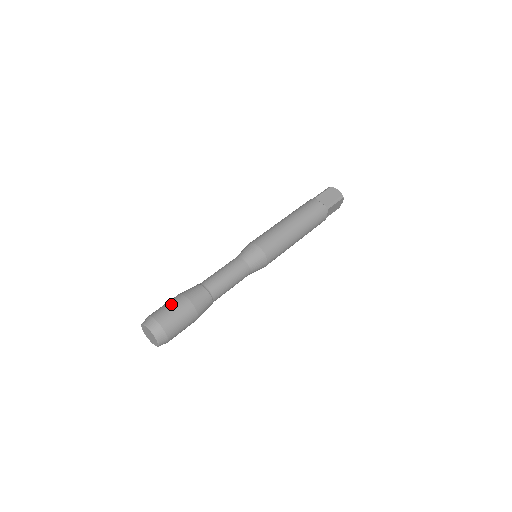
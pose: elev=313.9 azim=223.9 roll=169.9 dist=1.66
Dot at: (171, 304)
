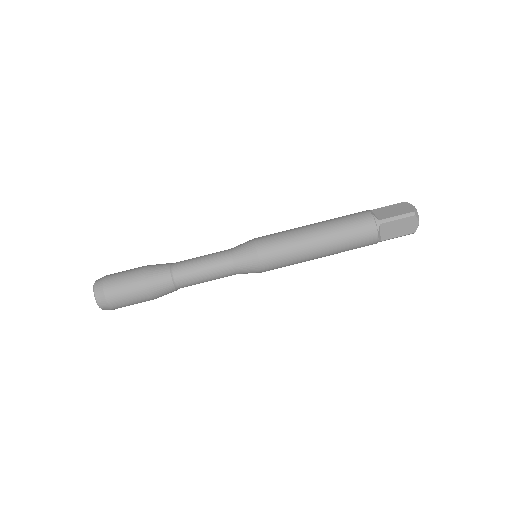
Dot at: (130, 291)
